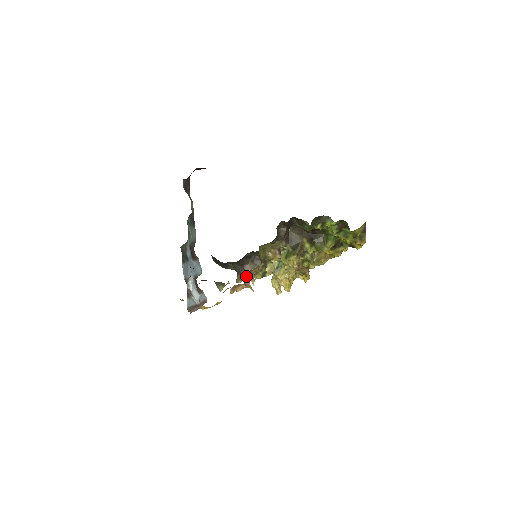
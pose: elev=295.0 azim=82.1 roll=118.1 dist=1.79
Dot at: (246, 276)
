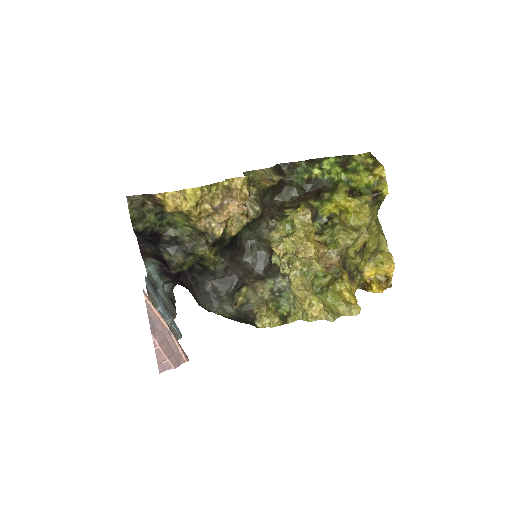
Dot at: (248, 287)
